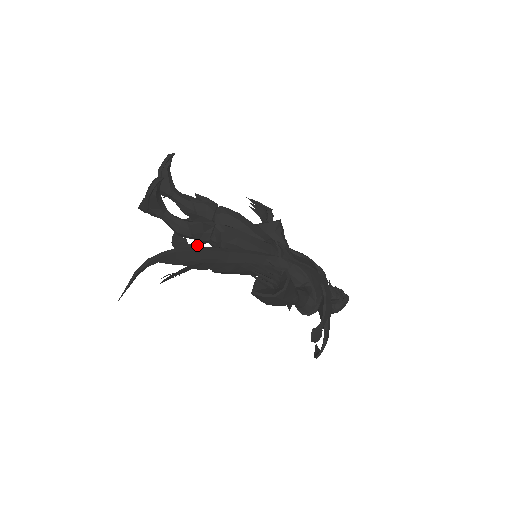
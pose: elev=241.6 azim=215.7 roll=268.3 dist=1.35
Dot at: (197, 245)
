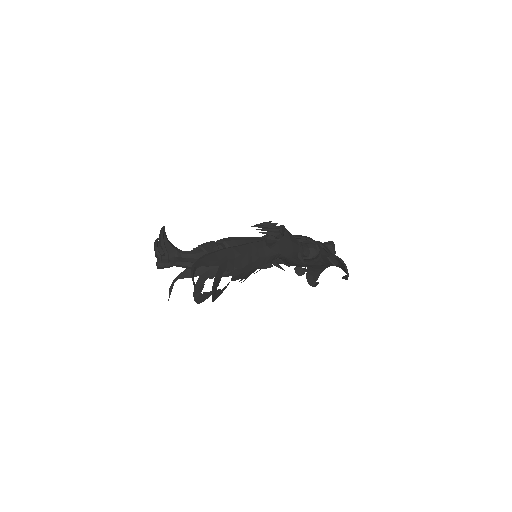
Dot at: occluded
